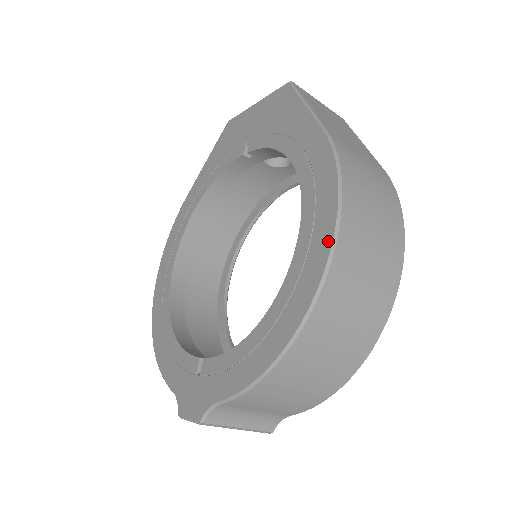
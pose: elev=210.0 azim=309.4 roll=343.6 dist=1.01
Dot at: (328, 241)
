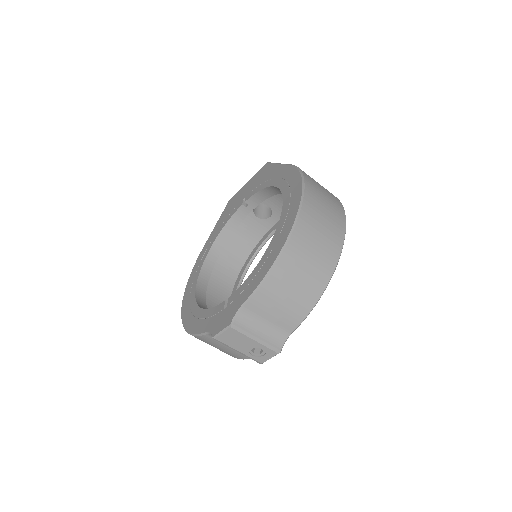
Dot at: (299, 195)
